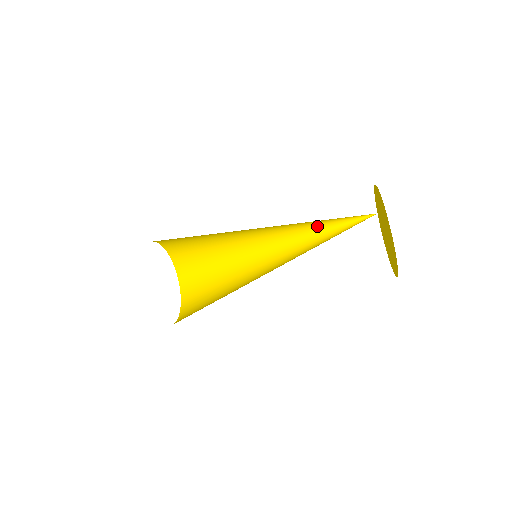
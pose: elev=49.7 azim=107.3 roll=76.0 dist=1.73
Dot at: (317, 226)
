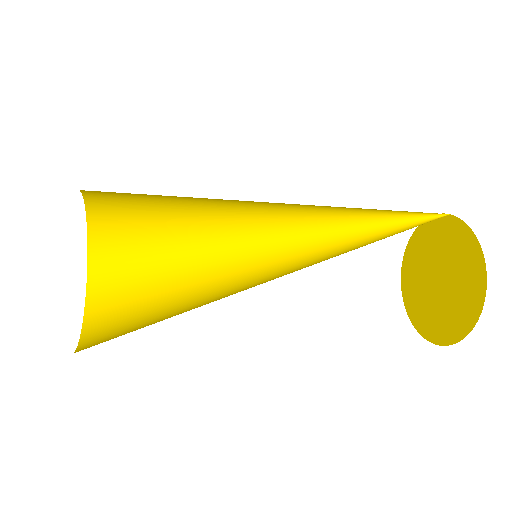
Dot at: occluded
